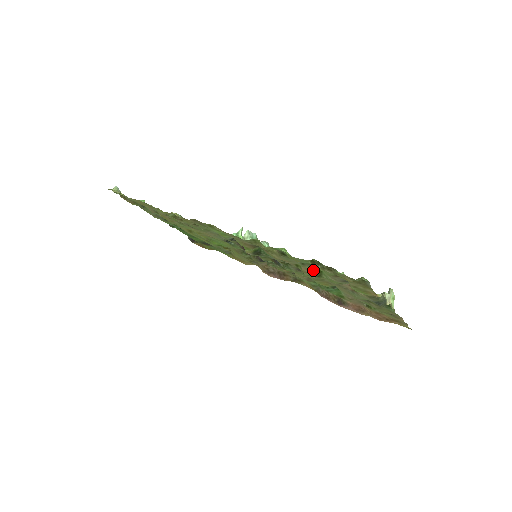
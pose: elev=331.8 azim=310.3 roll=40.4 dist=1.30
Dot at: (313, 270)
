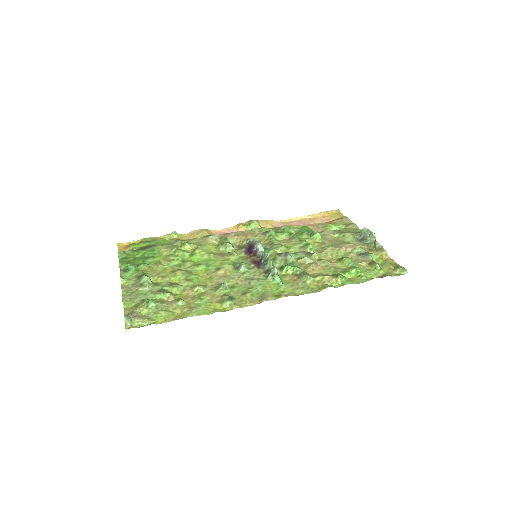
Dot at: (342, 262)
